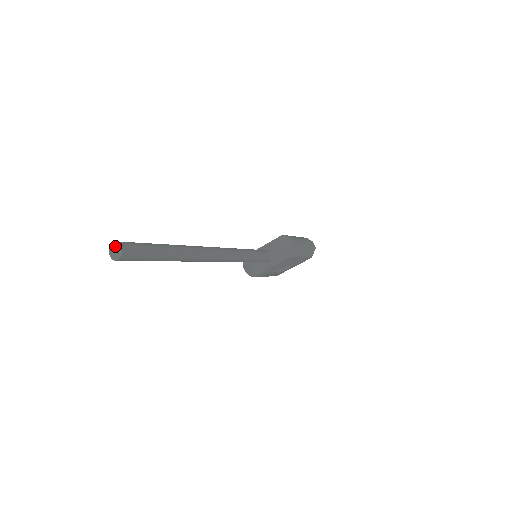
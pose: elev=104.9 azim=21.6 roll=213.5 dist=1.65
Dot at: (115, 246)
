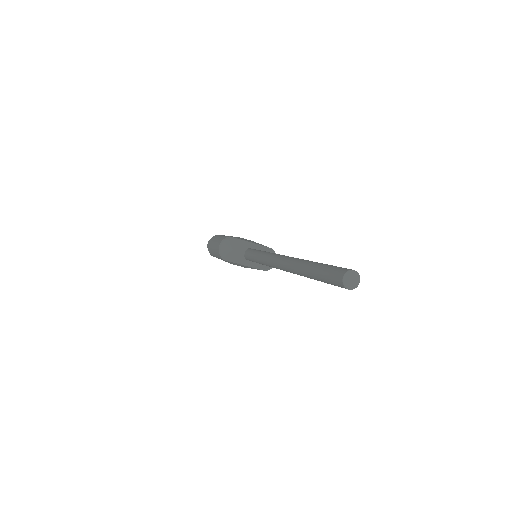
Dot at: (355, 275)
